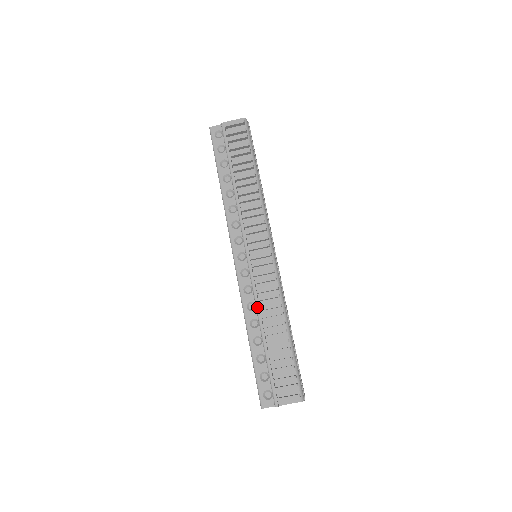
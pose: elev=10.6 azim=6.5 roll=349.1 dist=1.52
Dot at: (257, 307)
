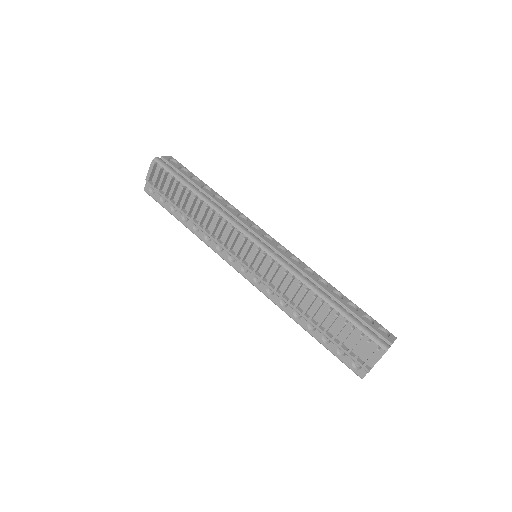
Dot at: (285, 302)
